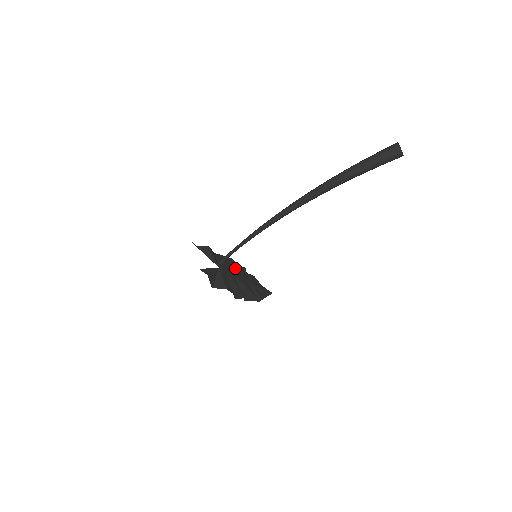
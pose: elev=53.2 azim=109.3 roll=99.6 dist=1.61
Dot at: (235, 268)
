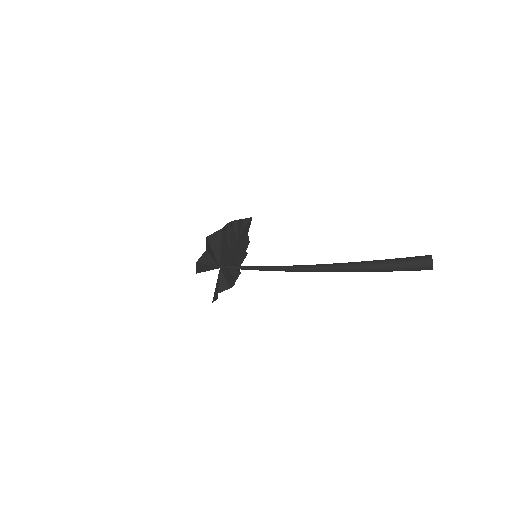
Dot at: (226, 238)
